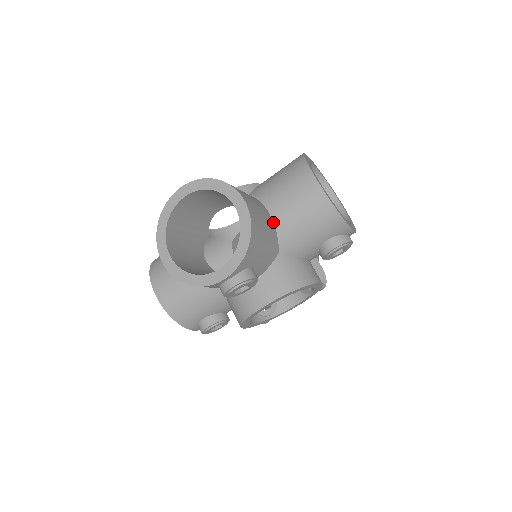
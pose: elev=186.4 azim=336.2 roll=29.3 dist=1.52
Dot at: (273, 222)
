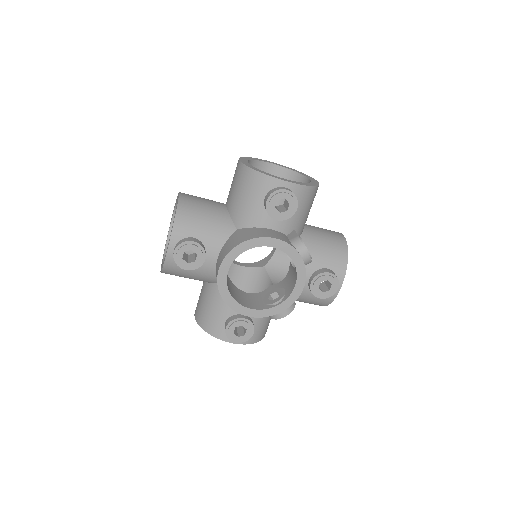
Dot at: (227, 209)
